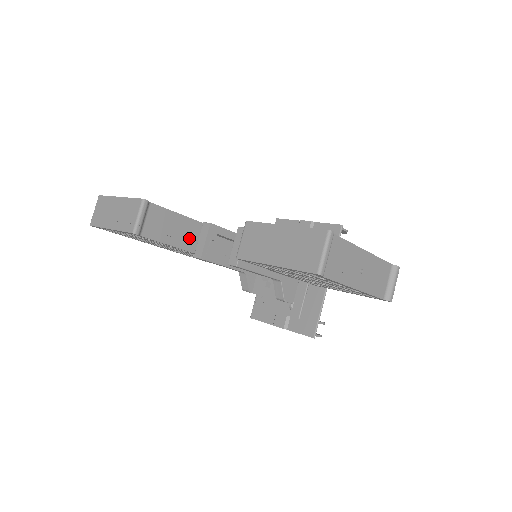
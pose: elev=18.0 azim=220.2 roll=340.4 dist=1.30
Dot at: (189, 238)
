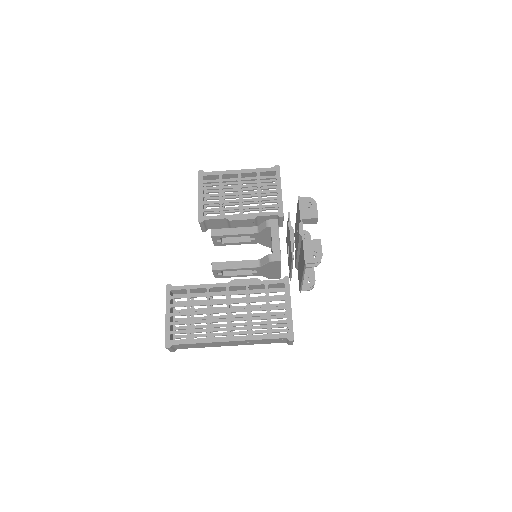
Dot at: occluded
